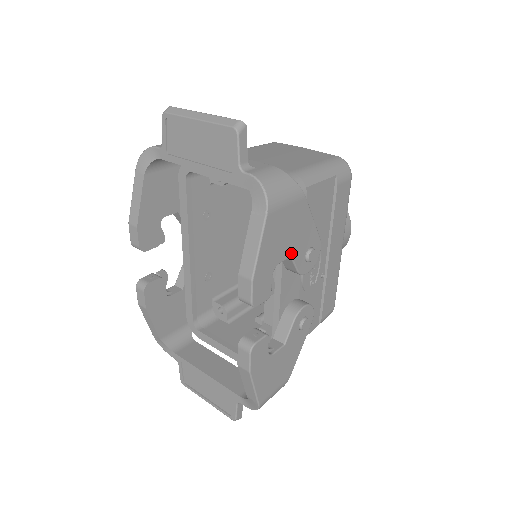
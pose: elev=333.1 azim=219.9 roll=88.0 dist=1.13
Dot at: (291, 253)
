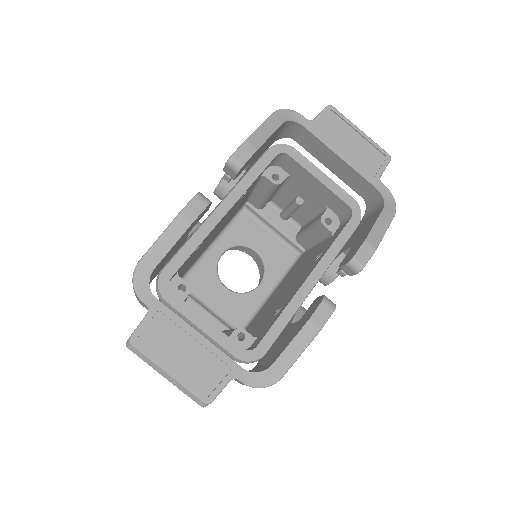
Dot at: occluded
